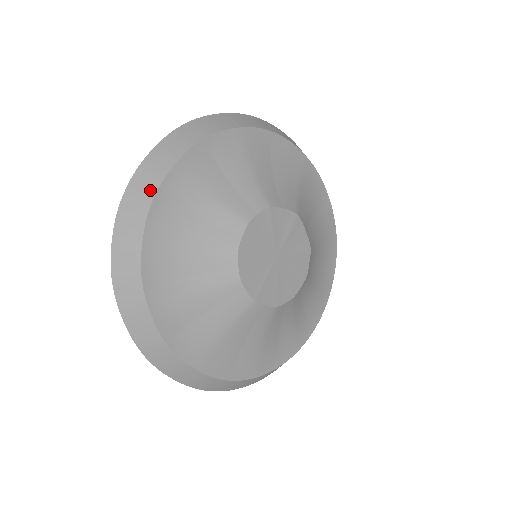
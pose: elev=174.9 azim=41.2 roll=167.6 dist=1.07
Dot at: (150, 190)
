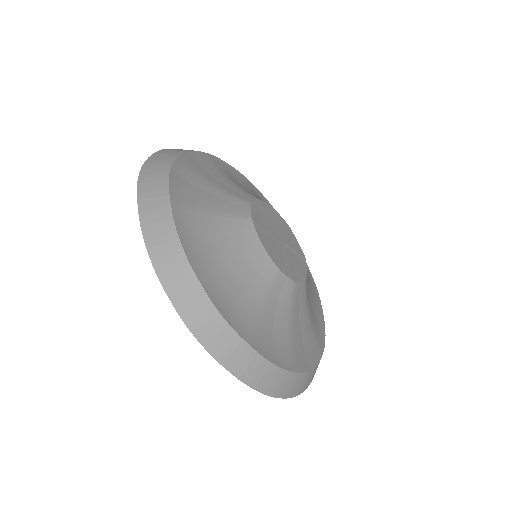
Dot at: occluded
